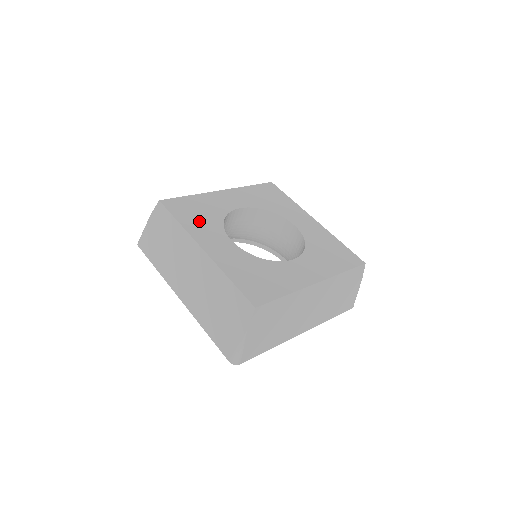
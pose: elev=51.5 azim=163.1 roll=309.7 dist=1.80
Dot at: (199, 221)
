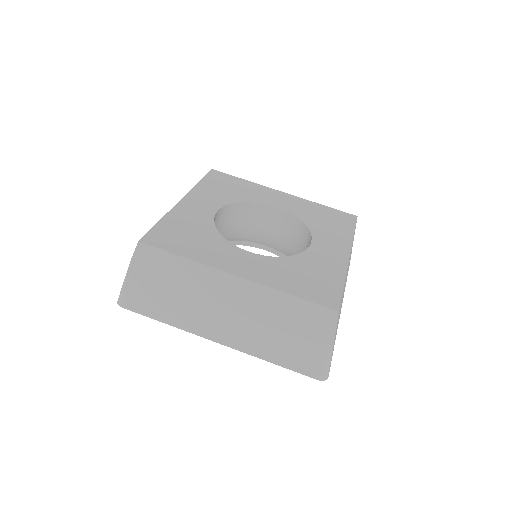
Dot at: (217, 190)
